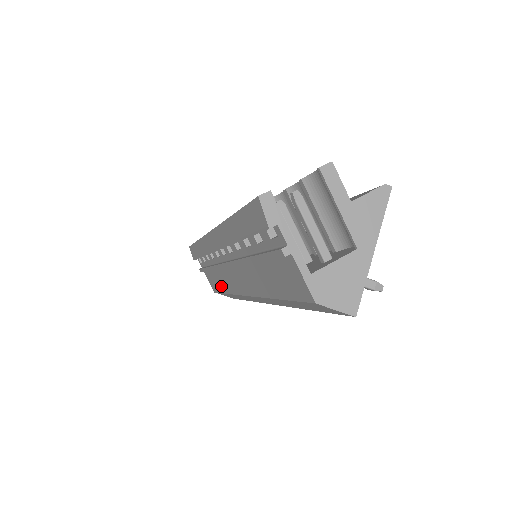
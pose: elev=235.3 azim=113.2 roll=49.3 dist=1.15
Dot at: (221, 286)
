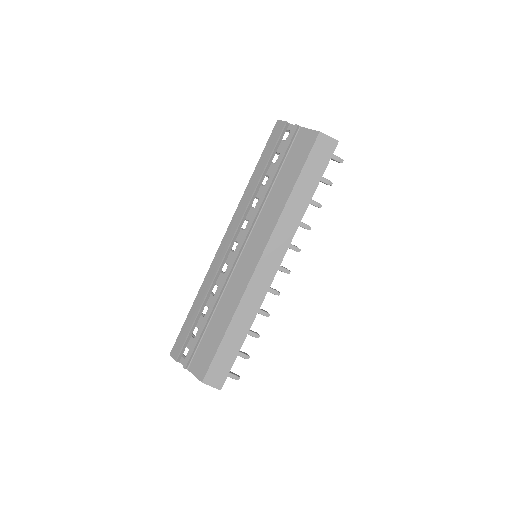
Dot at: (221, 327)
